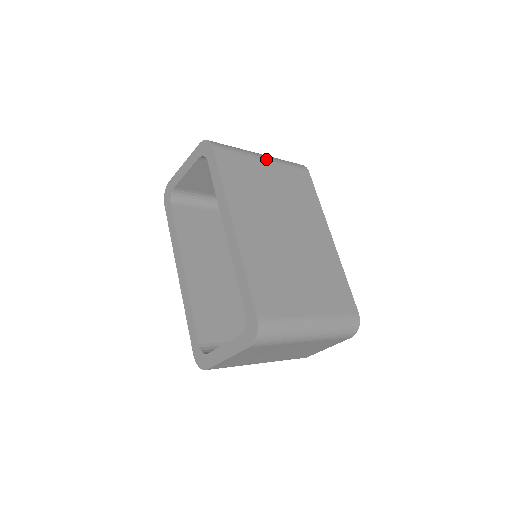
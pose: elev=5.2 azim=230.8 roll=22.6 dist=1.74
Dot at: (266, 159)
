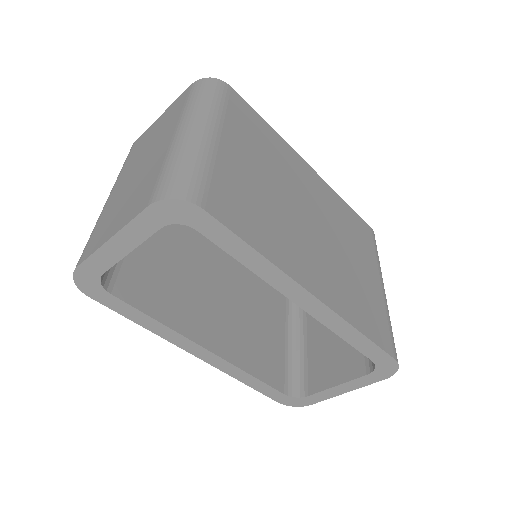
Dot at: (216, 132)
